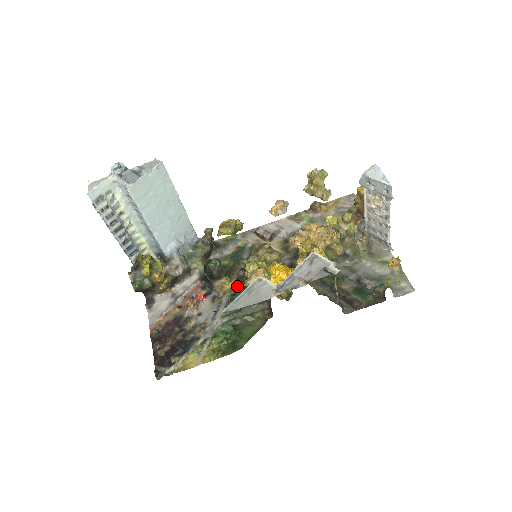
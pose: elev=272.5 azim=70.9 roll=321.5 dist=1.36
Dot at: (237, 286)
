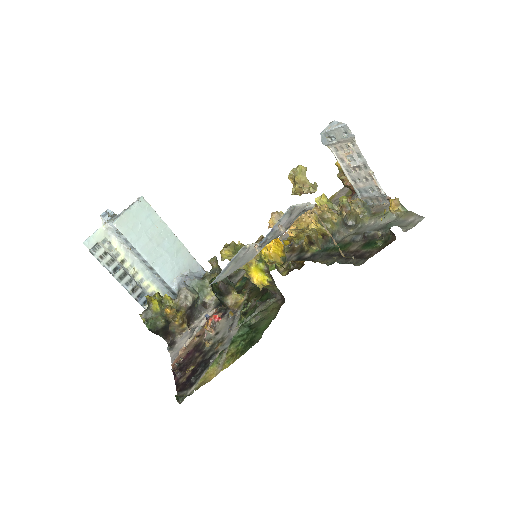
Dot at: (250, 296)
